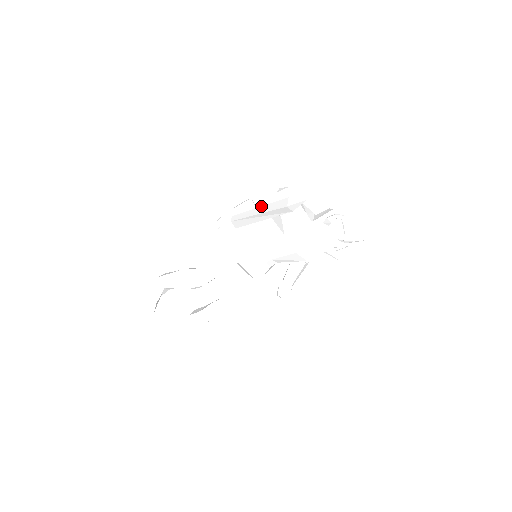
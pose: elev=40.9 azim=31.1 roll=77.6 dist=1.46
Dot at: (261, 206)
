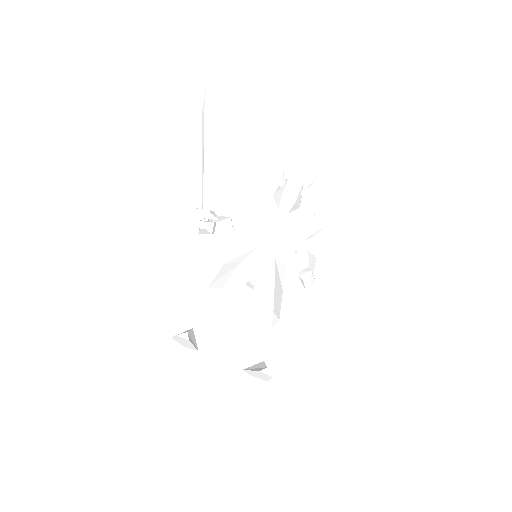
Dot at: (202, 154)
